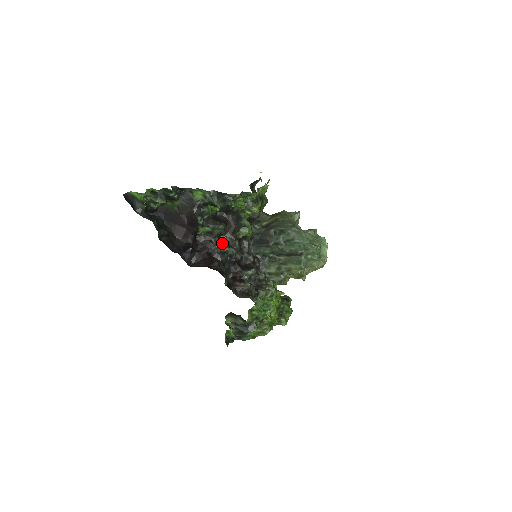
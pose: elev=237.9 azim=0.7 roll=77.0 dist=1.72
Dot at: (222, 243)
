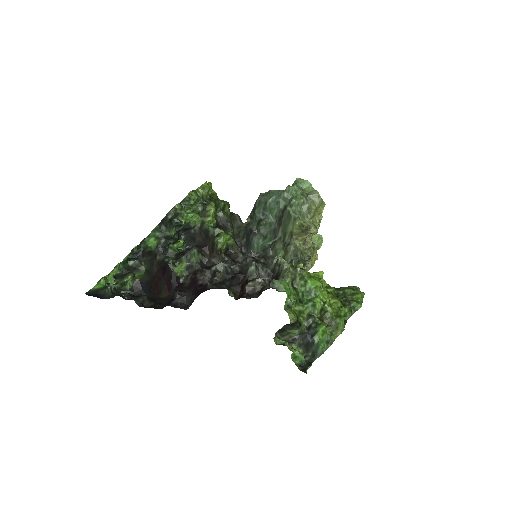
Dot at: (209, 268)
